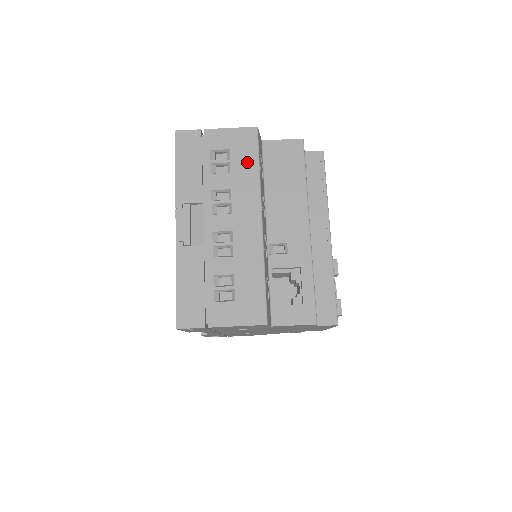
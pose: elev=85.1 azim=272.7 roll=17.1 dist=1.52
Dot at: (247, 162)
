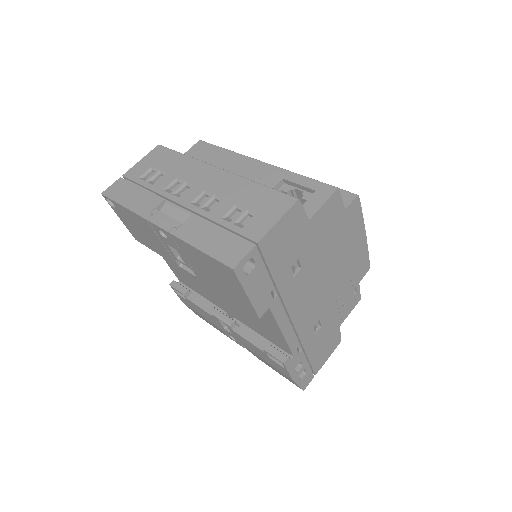
Dot at: (172, 160)
